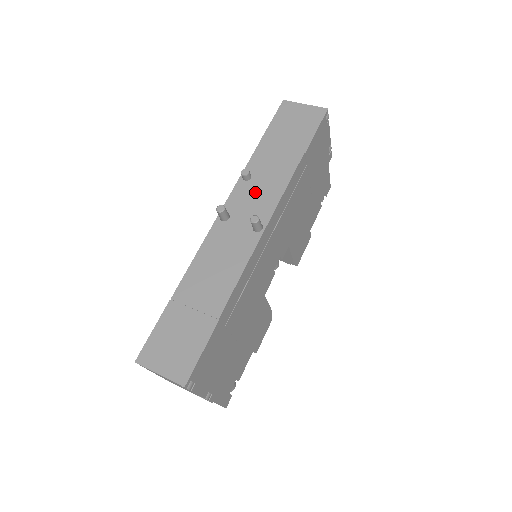
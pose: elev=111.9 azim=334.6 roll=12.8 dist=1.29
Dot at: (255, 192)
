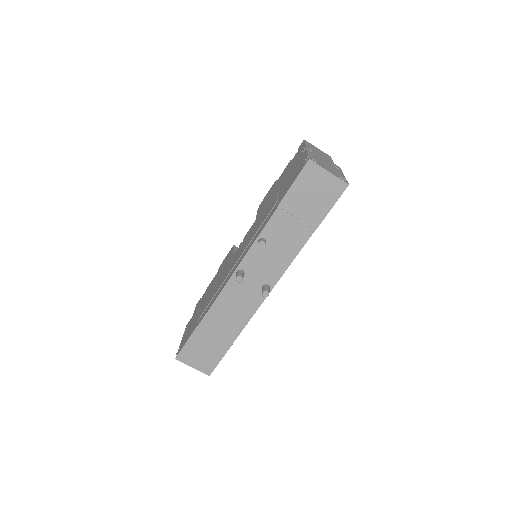
Dot at: (268, 258)
